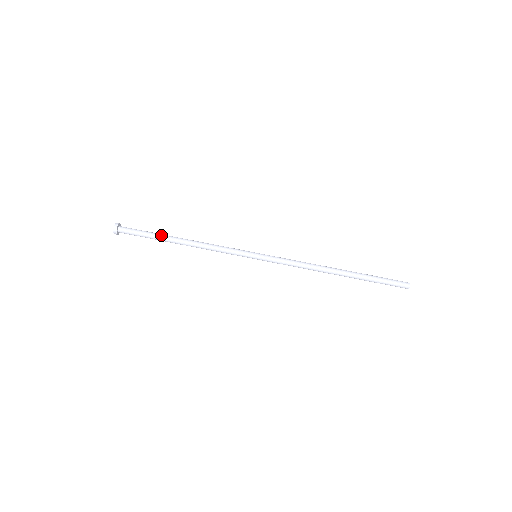
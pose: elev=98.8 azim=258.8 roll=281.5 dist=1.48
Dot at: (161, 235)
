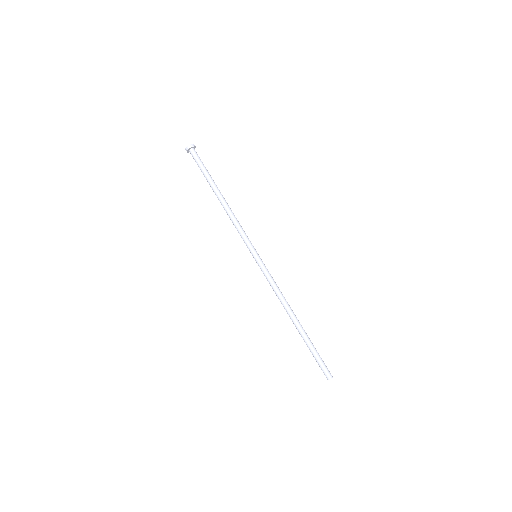
Dot at: (212, 181)
